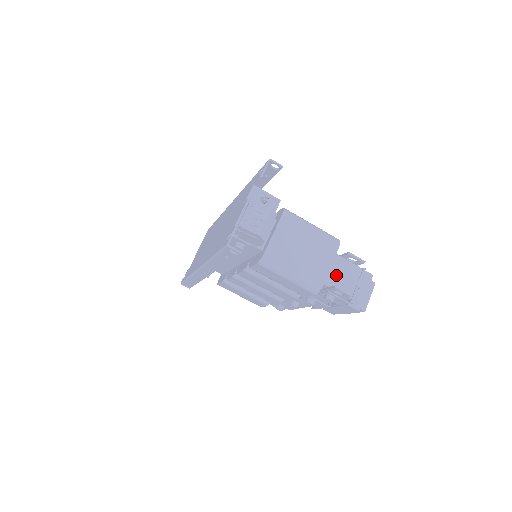
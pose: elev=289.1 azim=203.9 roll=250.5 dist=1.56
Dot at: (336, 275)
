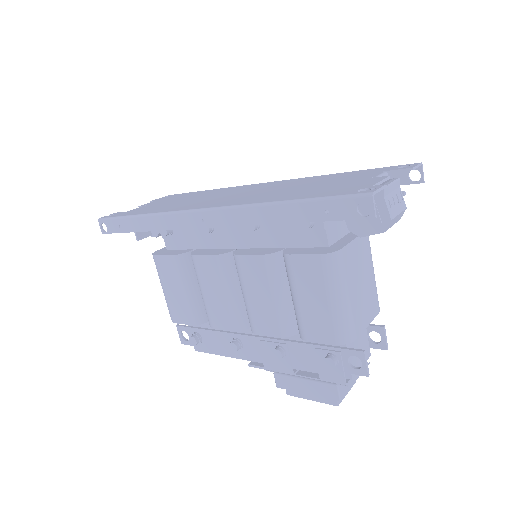
Dot at: (356, 340)
